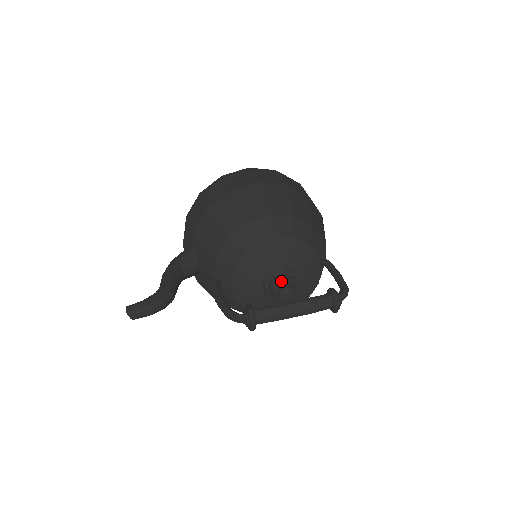
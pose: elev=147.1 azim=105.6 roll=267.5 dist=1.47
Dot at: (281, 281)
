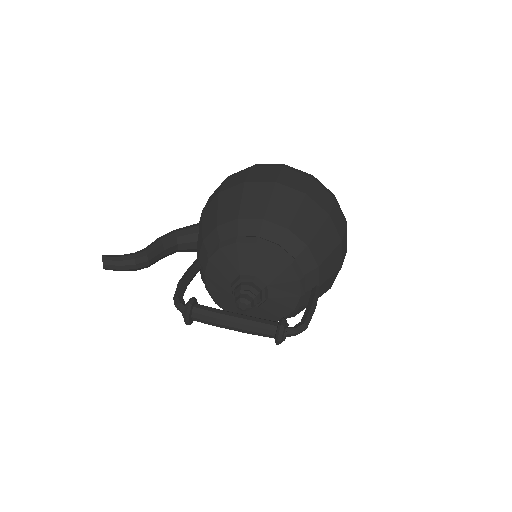
Dot at: (244, 289)
